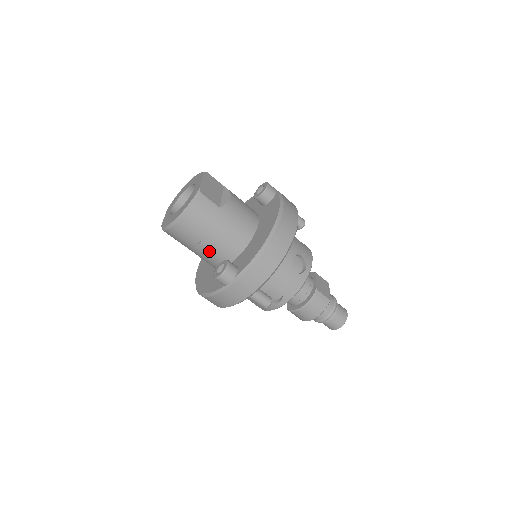
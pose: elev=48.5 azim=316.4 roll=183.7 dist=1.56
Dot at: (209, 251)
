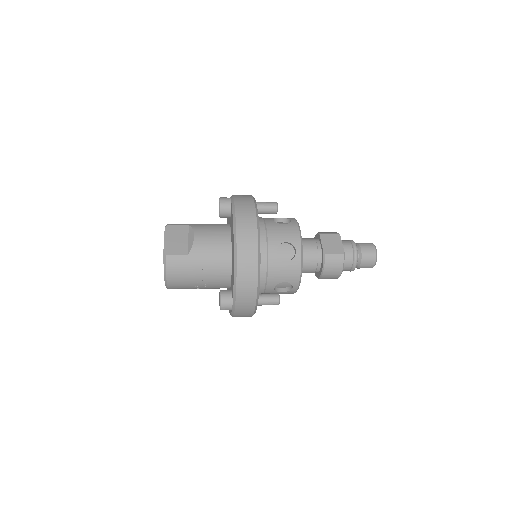
Dot at: (208, 286)
